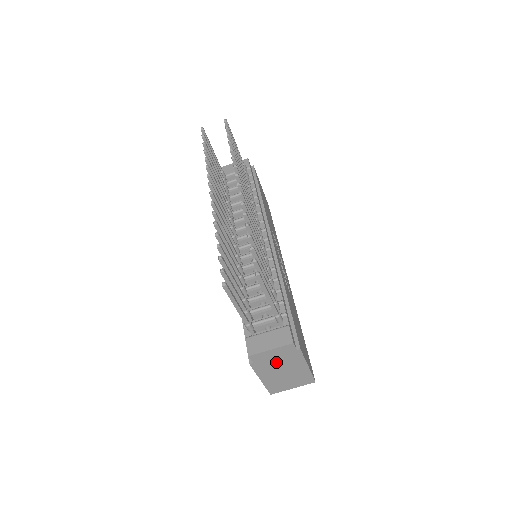
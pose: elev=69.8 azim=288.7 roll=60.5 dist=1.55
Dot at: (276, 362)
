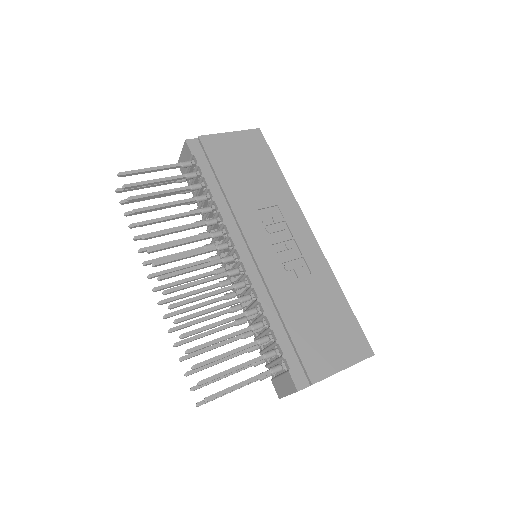
Dot at: occluded
